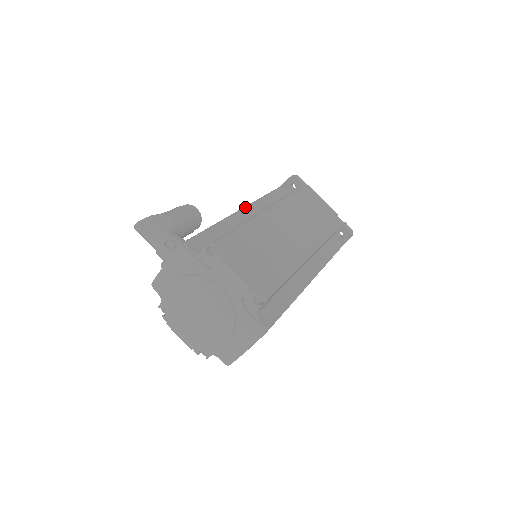
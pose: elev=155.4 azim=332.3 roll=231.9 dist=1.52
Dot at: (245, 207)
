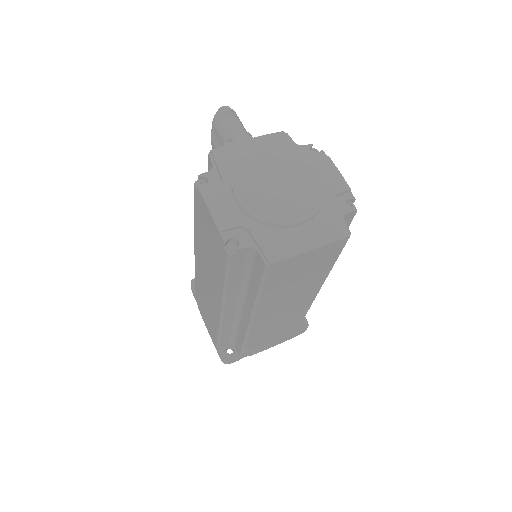
Dot at: occluded
